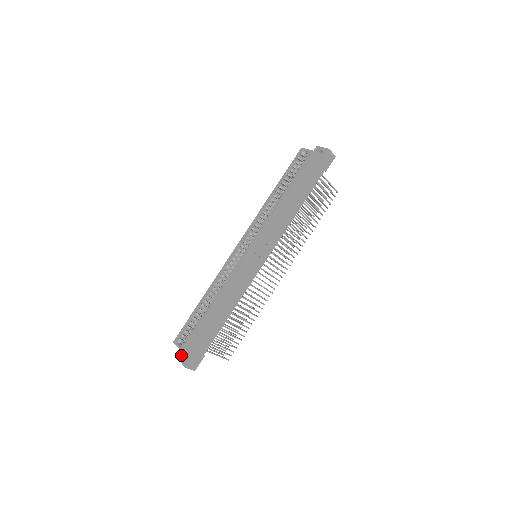
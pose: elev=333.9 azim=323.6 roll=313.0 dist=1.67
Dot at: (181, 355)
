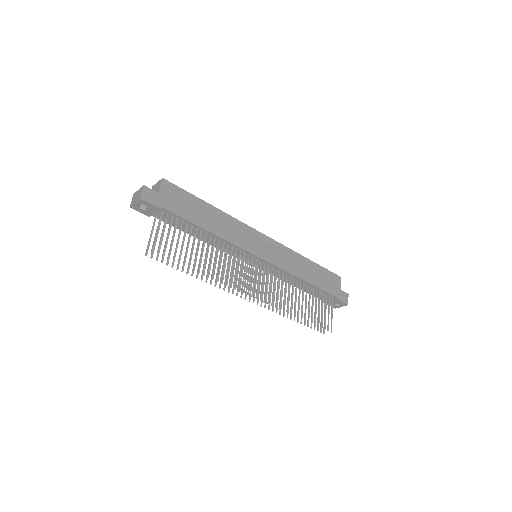
Dot at: occluded
